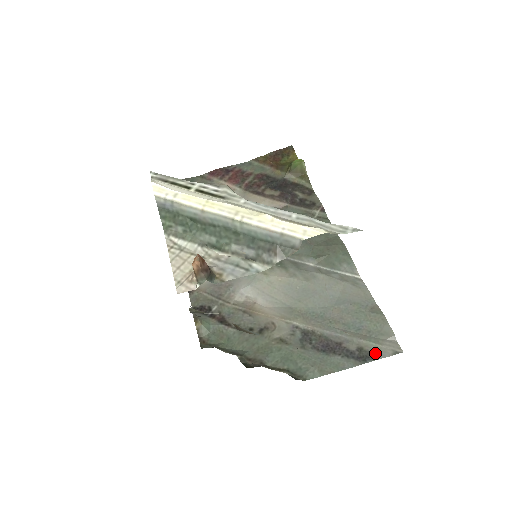
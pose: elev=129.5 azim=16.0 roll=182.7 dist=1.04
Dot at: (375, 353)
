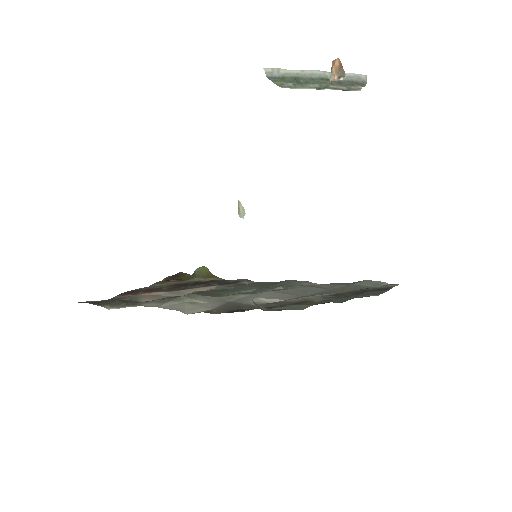
Dot at: (388, 287)
